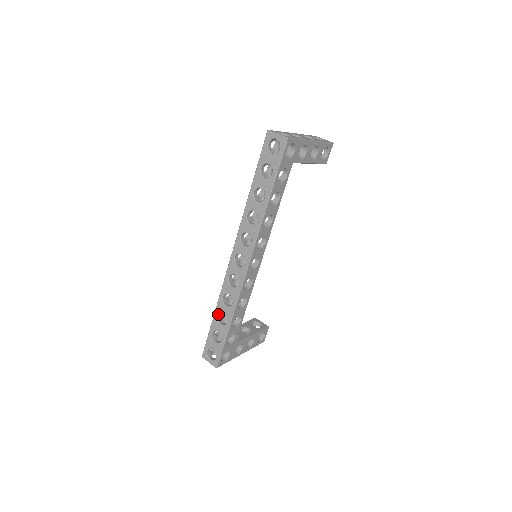
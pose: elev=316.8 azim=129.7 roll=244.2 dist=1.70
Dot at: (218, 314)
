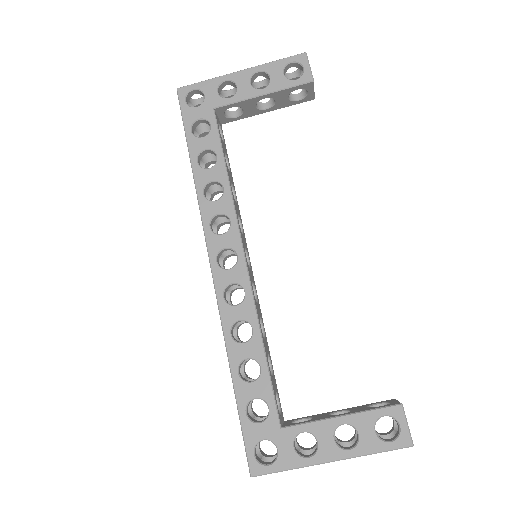
Dot at: occluded
